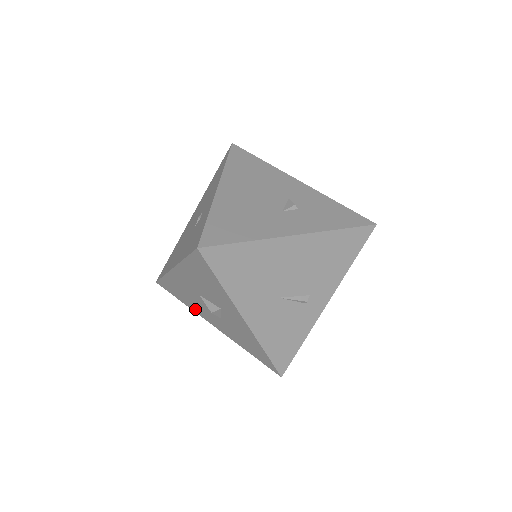
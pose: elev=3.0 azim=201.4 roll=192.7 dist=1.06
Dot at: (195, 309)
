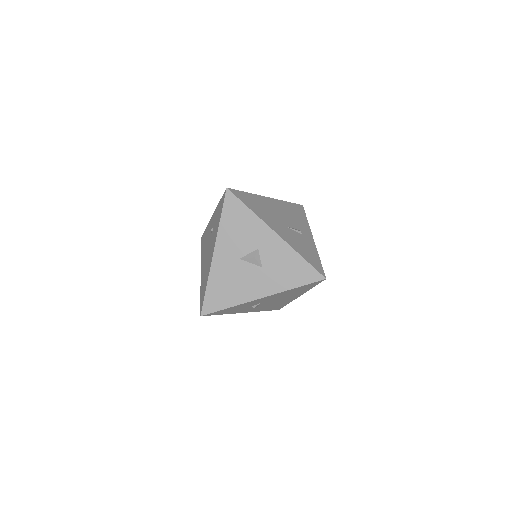
Dot at: (241, 297)
